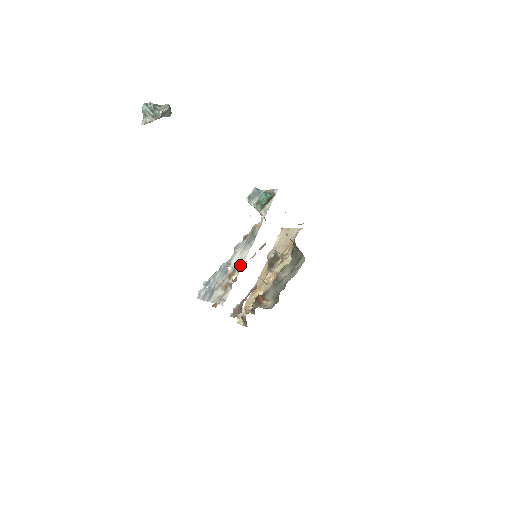
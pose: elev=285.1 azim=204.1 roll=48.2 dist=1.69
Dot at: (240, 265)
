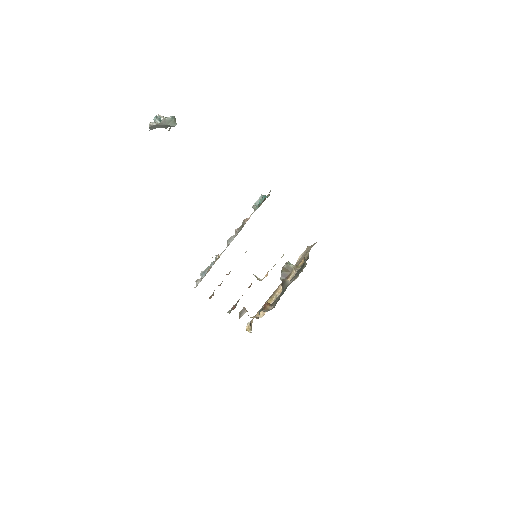
Dot at: occluded
